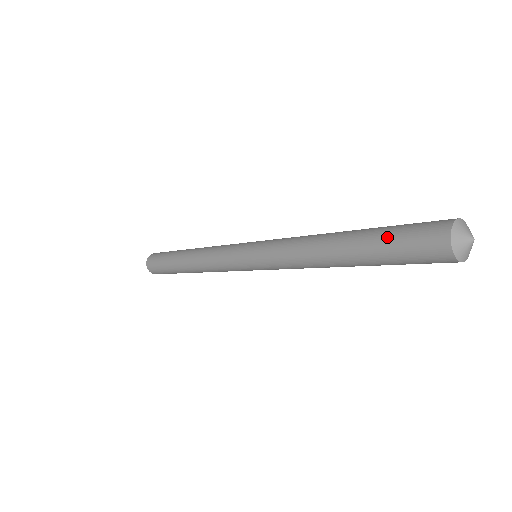
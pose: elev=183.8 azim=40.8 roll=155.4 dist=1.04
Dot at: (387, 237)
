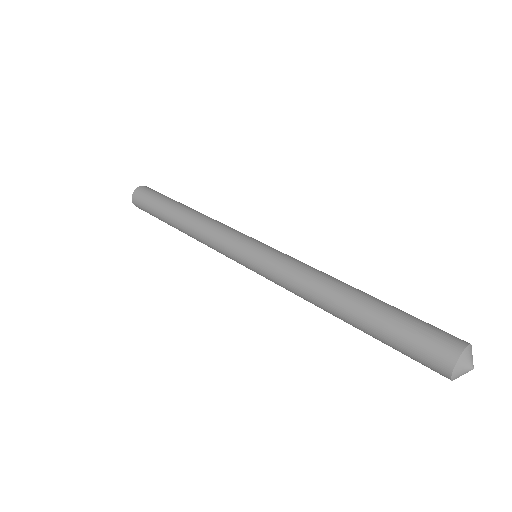
Dot at: (396, 328)
